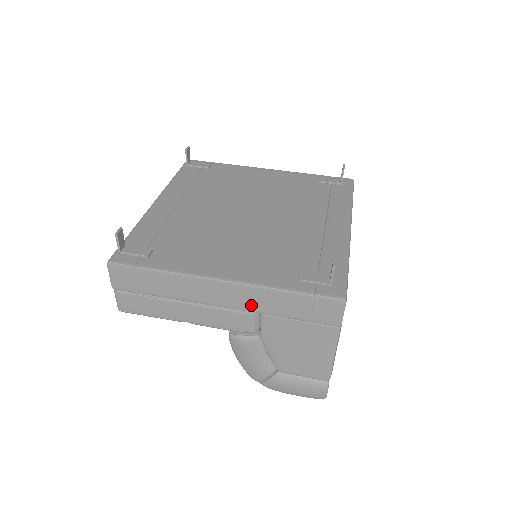
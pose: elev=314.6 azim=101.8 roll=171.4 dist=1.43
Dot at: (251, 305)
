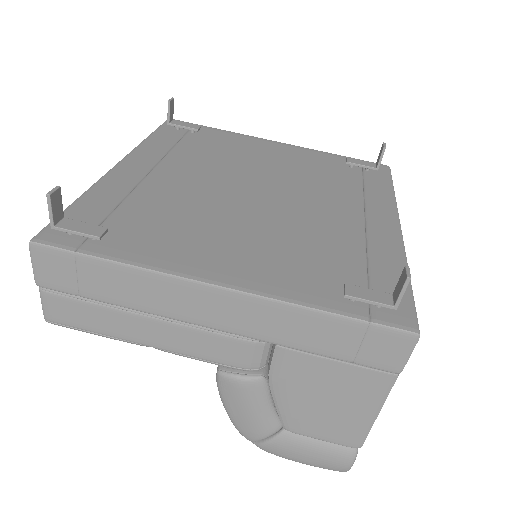
Dot at: (261, 330)
